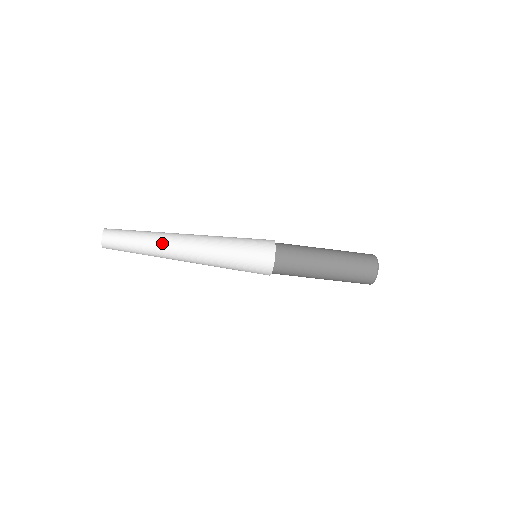
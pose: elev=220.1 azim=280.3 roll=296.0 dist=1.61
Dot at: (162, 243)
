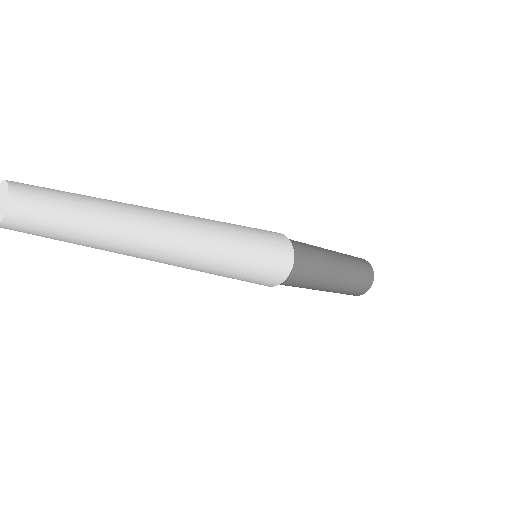
Dot at: (139, 221)
